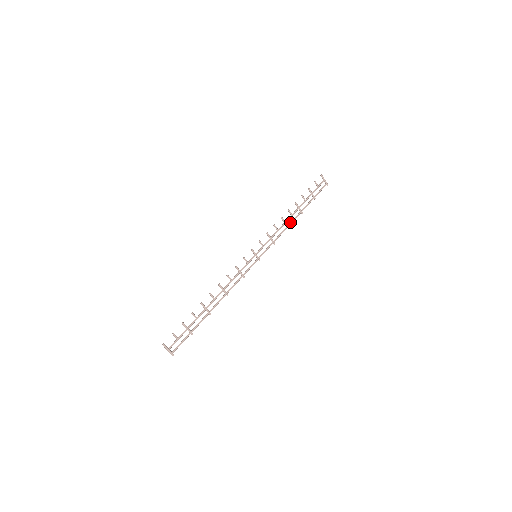
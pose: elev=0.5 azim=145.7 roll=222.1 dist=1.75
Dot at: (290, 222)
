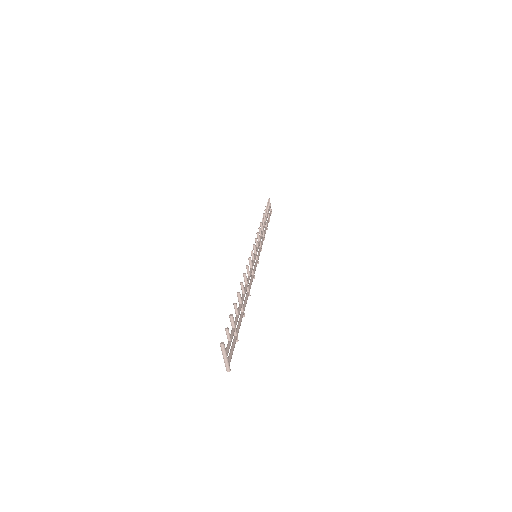
Dot at: (264, 233)
